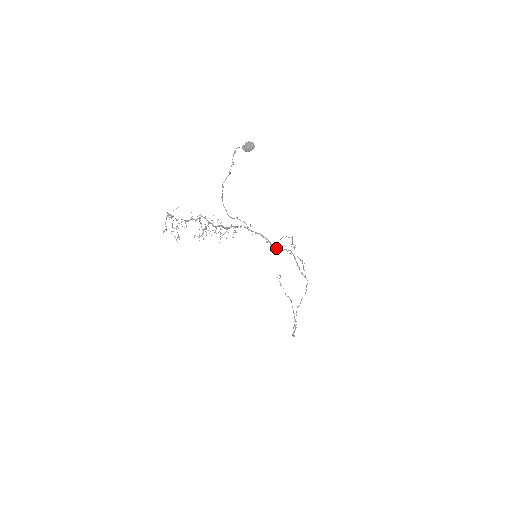
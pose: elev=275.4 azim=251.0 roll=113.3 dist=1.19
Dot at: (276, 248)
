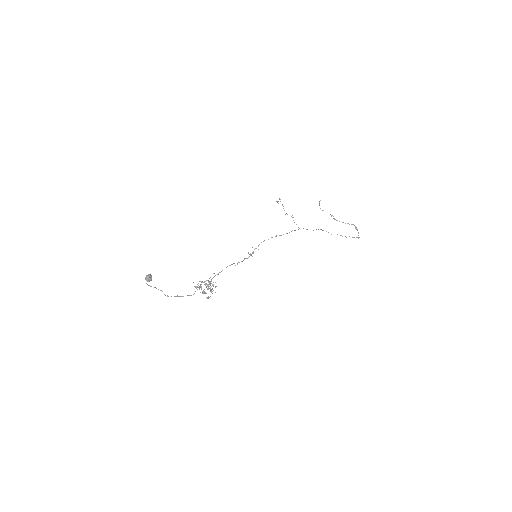
Dot at: occluded
